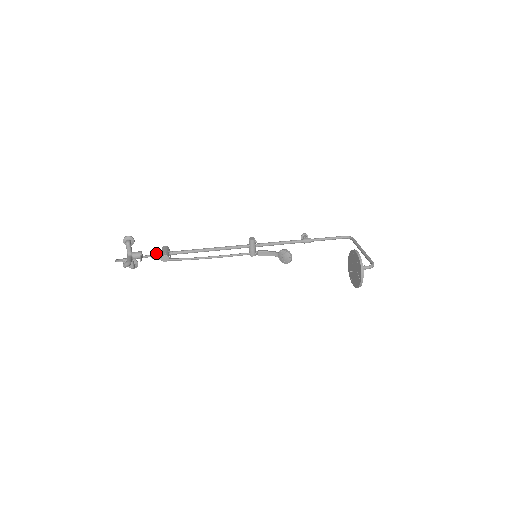
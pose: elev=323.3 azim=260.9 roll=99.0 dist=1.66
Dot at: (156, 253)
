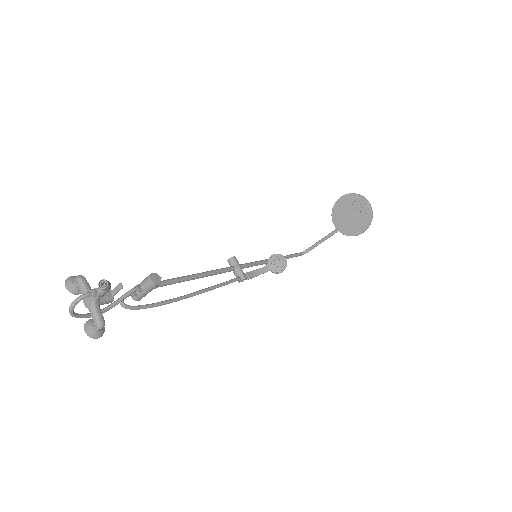
Dot at: (131, 289)
